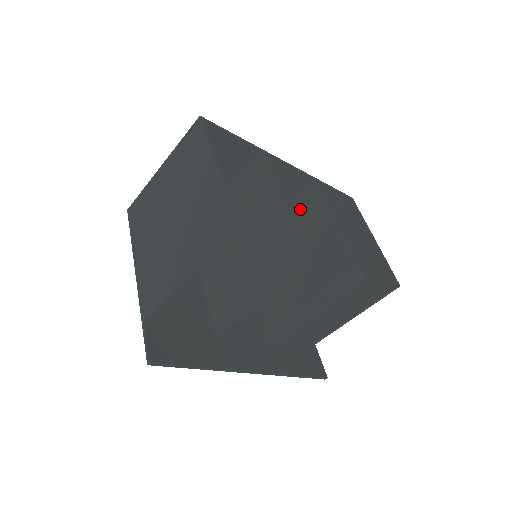
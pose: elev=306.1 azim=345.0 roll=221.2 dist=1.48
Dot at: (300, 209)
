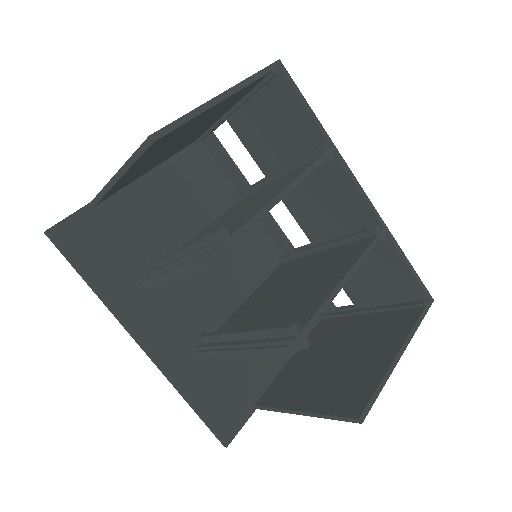
Dot at: (344, 251)
